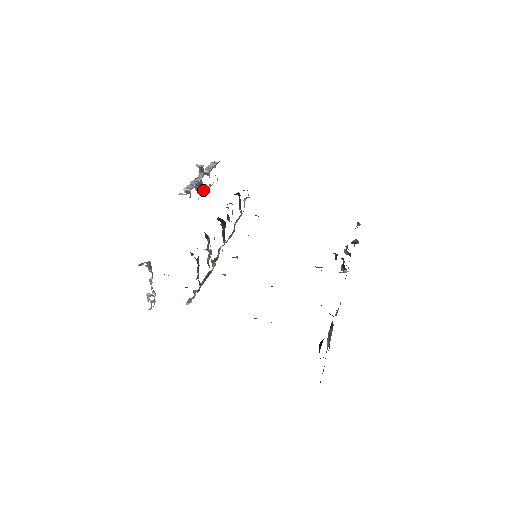
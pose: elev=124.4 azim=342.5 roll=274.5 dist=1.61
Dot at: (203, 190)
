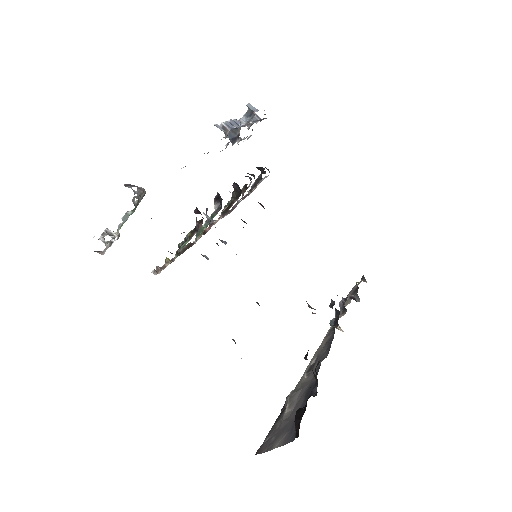
Dot at: (234, 139)
